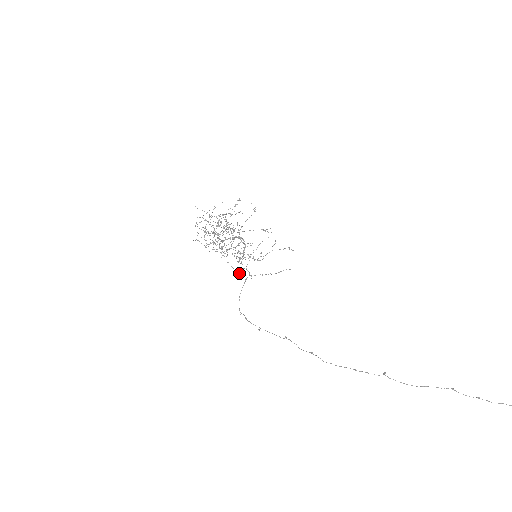
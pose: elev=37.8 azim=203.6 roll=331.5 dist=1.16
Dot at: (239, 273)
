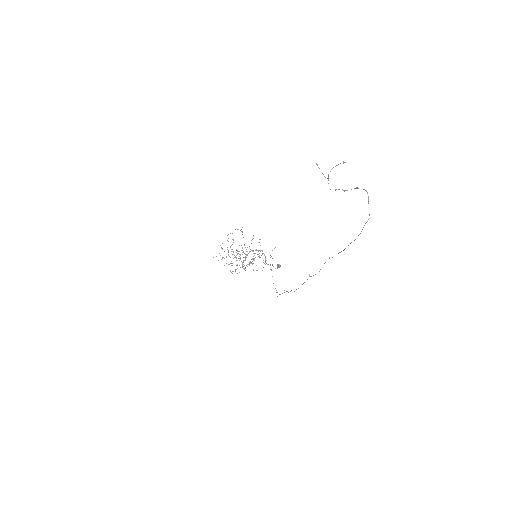
Dot at: (279, 266)
